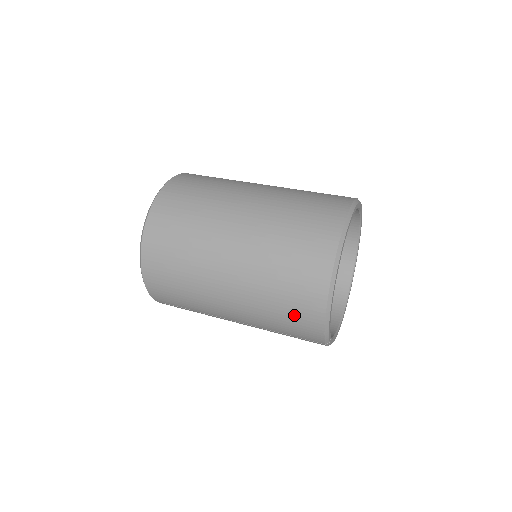
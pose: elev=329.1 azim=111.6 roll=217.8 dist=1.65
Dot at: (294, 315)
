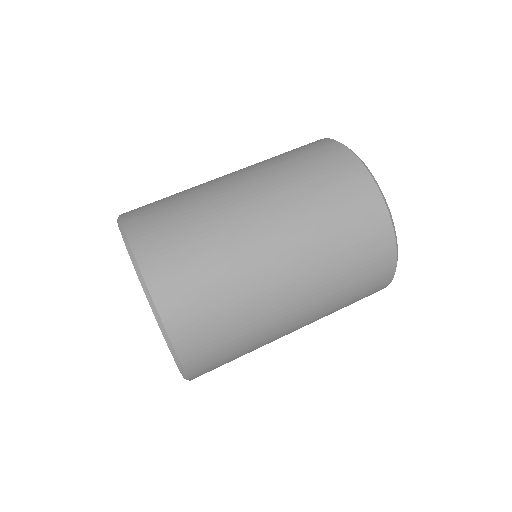
Dot at: (360, 233)
